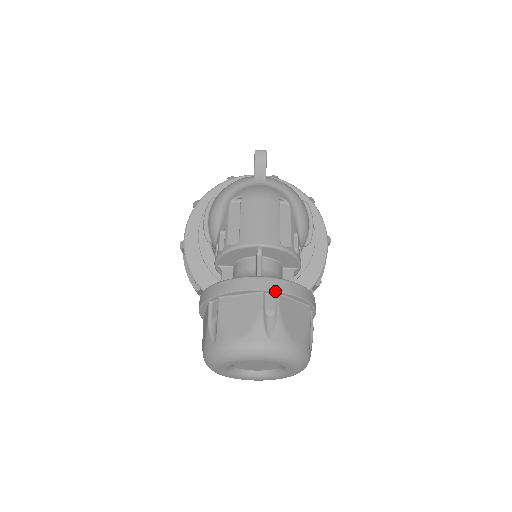
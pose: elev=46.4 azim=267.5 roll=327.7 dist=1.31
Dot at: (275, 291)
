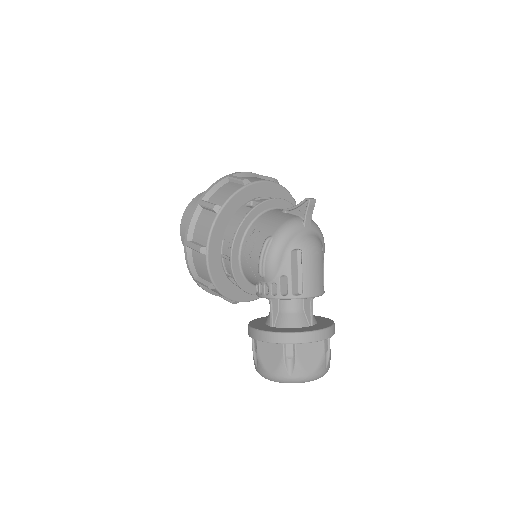
Dot at: occluded
